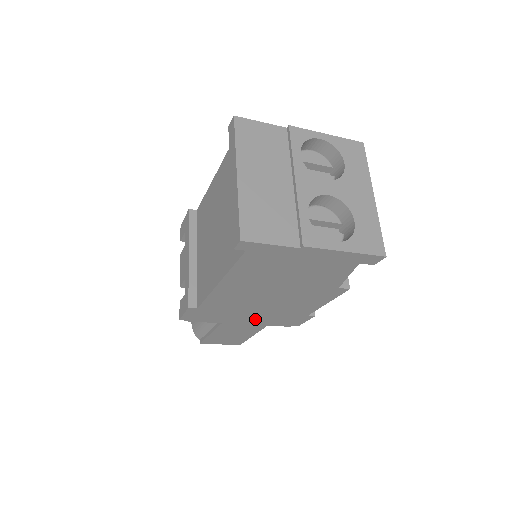
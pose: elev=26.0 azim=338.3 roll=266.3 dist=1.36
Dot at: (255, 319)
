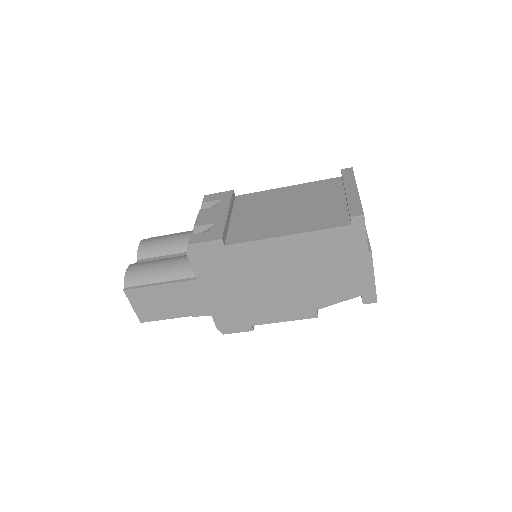
Dot at: (221, 297)
